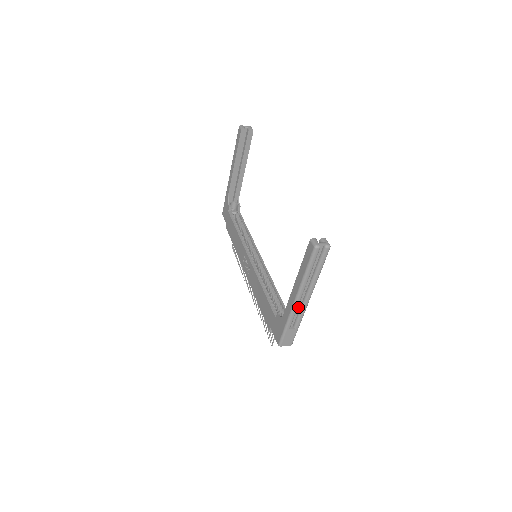
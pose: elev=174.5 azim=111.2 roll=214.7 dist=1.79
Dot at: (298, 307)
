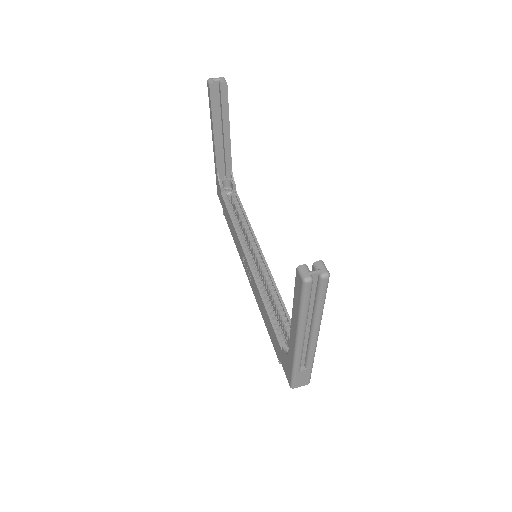
Dot at: (304, 346)
